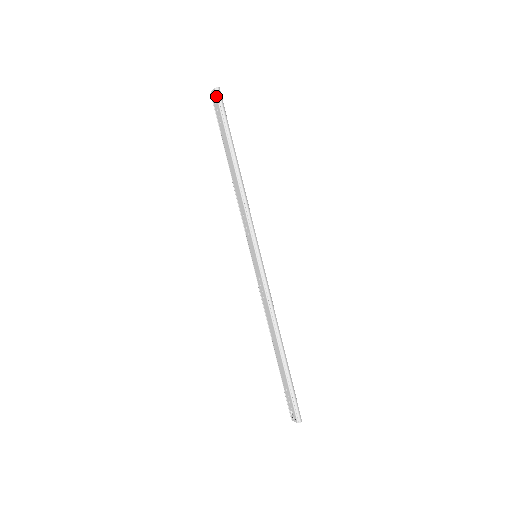
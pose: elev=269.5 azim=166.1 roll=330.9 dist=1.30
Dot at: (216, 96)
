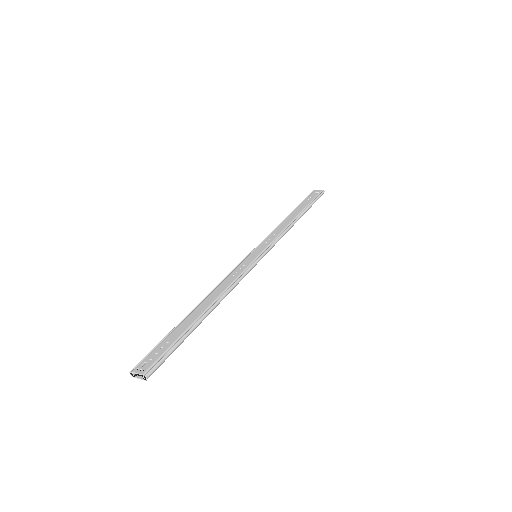
Dot at: (320, 192)
